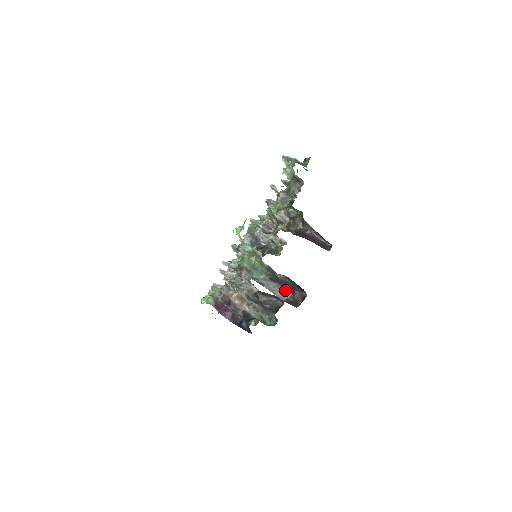
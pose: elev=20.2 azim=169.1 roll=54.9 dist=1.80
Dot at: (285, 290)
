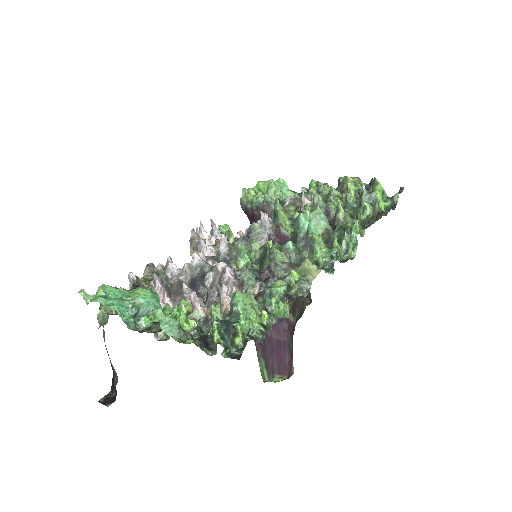
Dot at: (115, 371)
